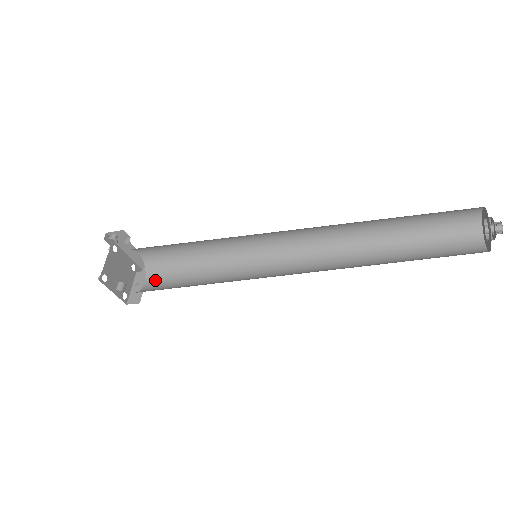
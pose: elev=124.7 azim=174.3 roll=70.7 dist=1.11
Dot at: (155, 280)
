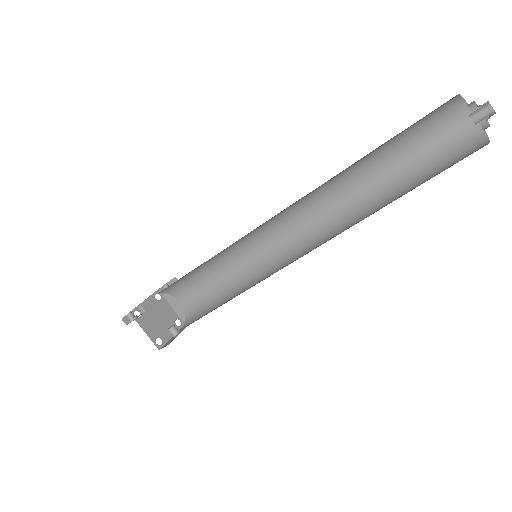
Dot at: (186, 297)
